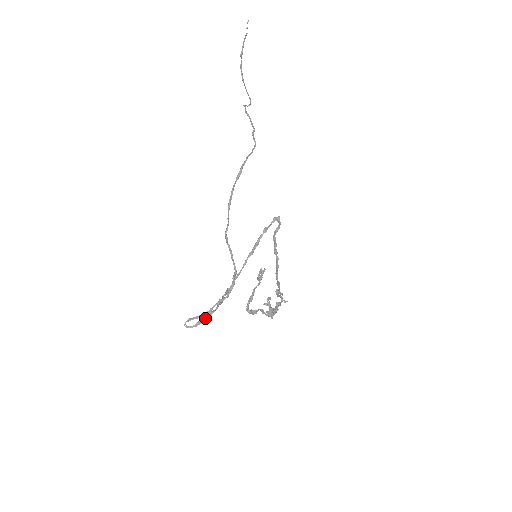
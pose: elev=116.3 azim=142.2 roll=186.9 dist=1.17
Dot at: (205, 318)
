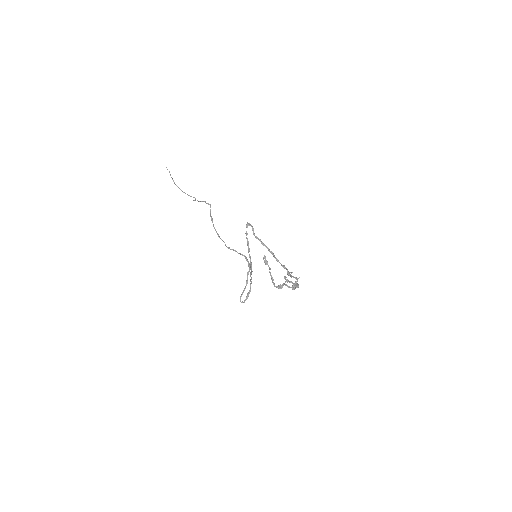
Dot at: (249, 291)
